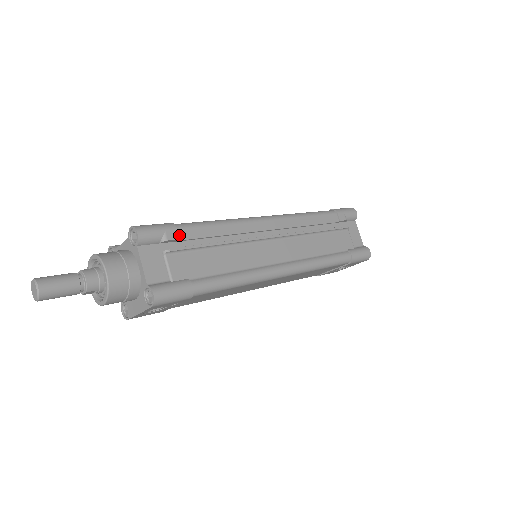
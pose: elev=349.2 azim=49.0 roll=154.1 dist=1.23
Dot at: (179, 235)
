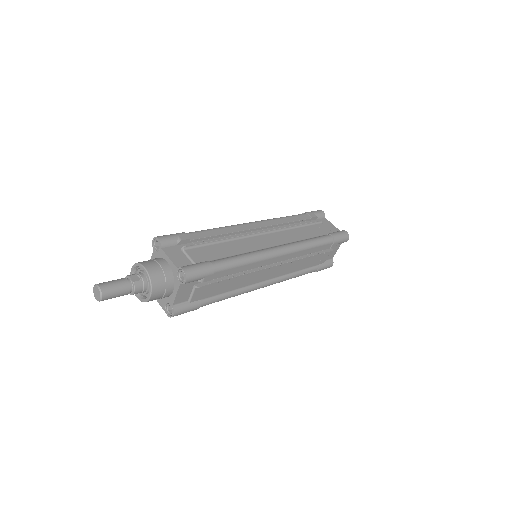
Dot at: (213, 276)
